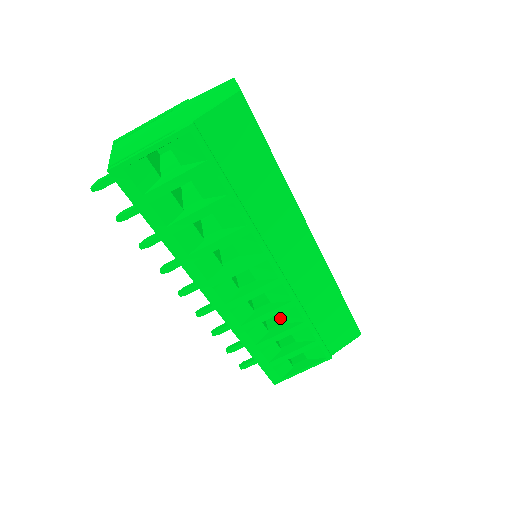
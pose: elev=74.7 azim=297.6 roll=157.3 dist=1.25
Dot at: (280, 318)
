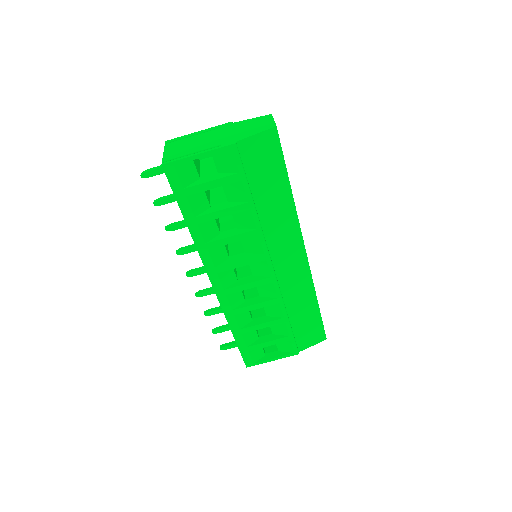
Dot at: (264, 311)
